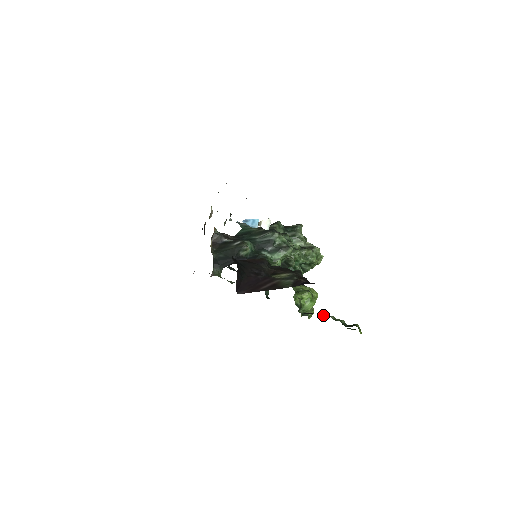
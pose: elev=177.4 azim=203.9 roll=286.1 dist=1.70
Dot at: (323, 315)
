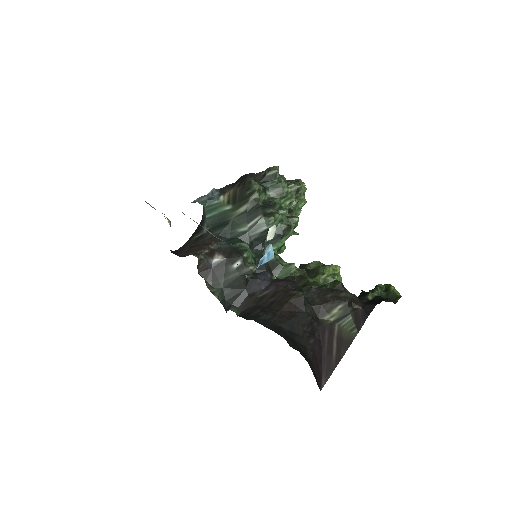
Dot at: occluded
